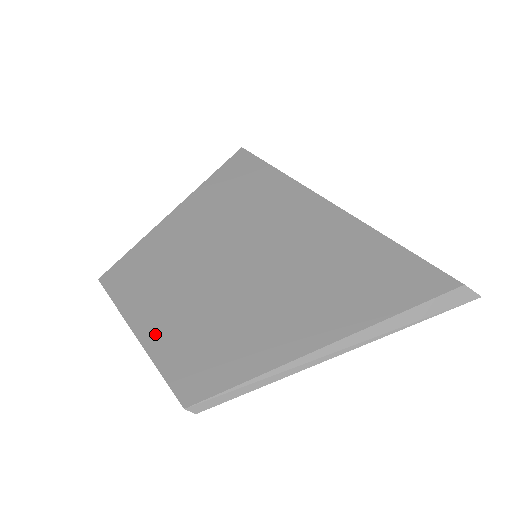
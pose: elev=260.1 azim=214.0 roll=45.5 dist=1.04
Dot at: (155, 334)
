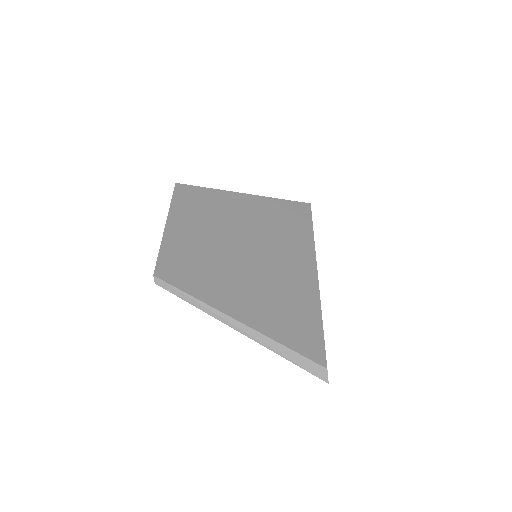
Dot at: (175, 234)
